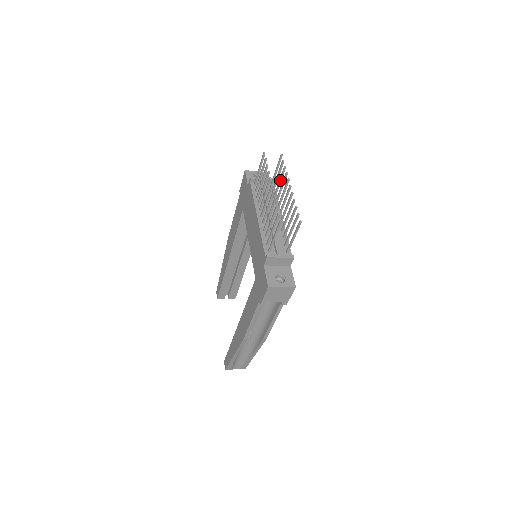
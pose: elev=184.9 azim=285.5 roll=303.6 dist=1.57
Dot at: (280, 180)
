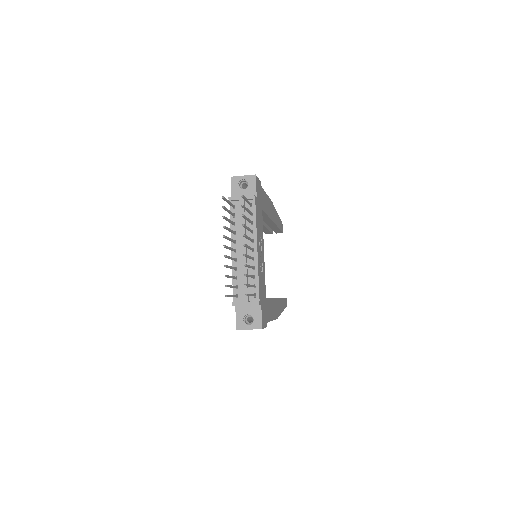
Dot at: (246, 219)
